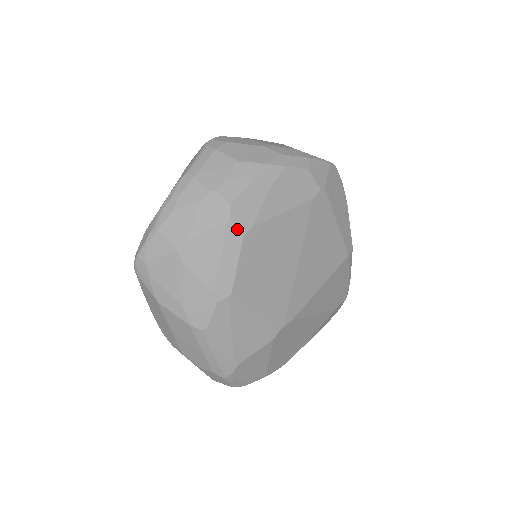
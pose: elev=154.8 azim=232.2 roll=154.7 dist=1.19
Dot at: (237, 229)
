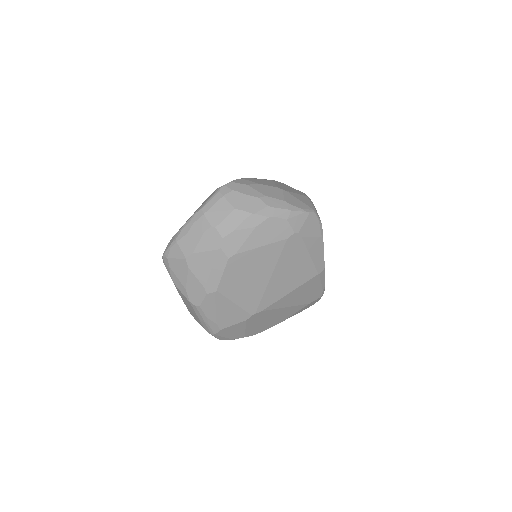
Dot at: (225, 254)
